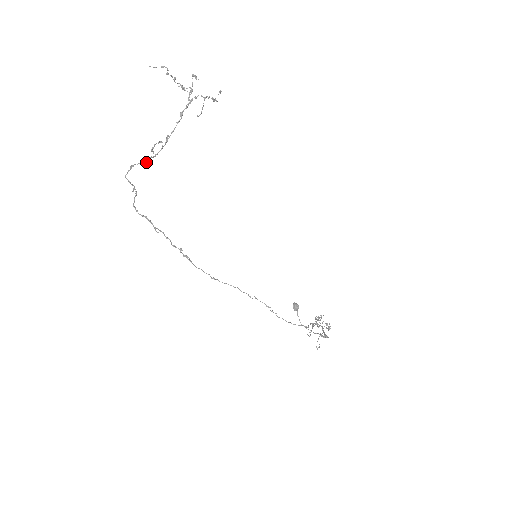
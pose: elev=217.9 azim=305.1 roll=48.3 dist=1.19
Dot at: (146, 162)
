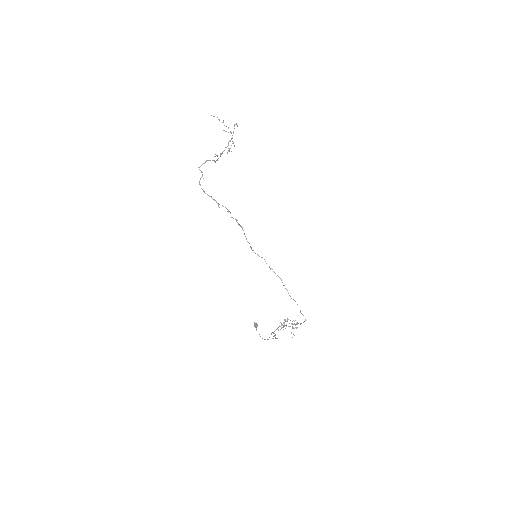
Dot at: (214, 161)
